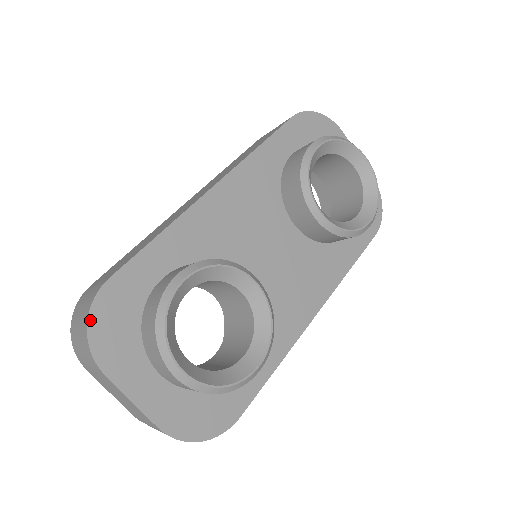
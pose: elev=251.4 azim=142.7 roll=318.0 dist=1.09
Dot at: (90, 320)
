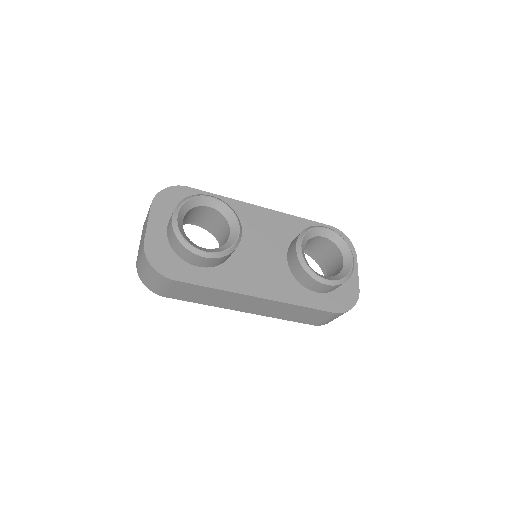
Dot at: (167, 188)
